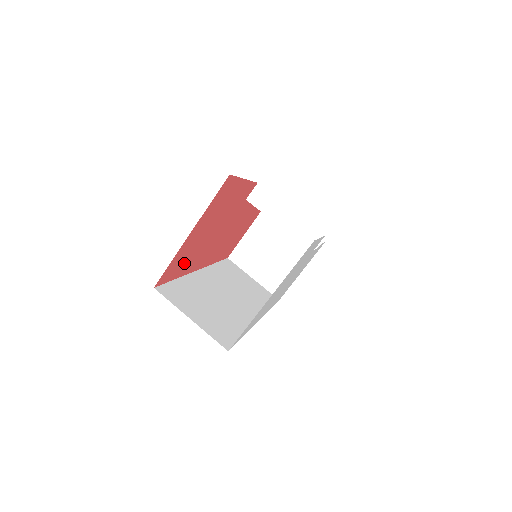
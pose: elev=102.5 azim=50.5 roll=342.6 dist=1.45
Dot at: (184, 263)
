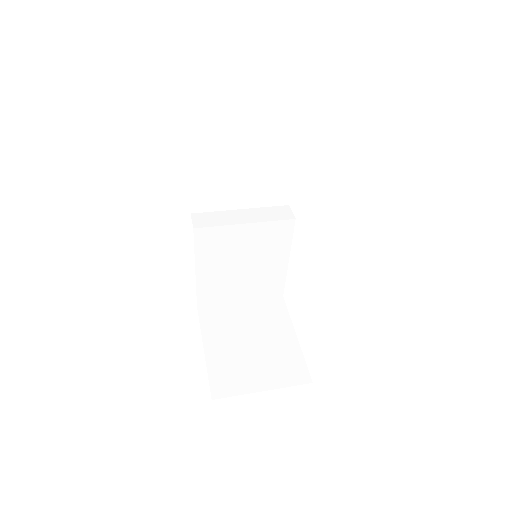
Dot at: occluded
